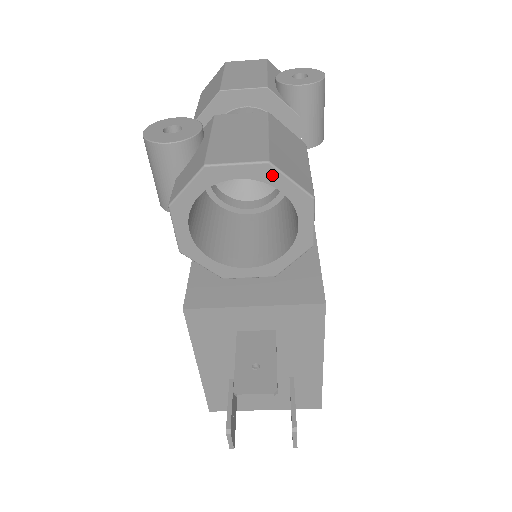
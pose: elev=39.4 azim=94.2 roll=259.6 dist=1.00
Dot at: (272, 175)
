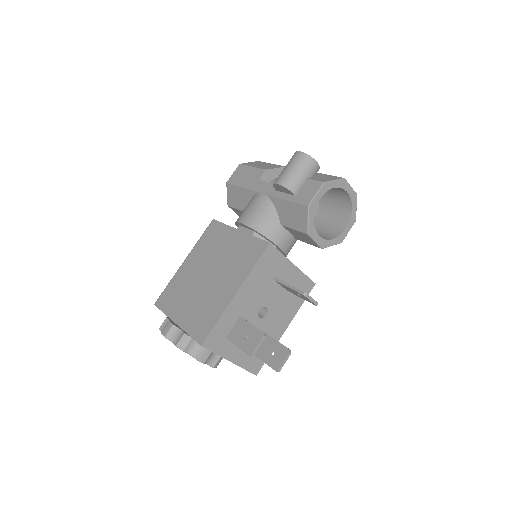
Dot at: (355, 200)
